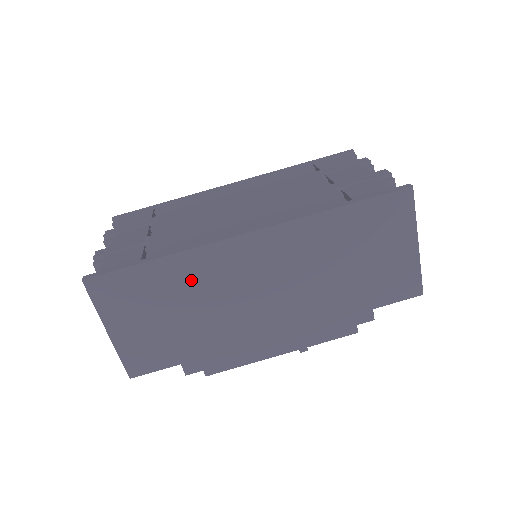
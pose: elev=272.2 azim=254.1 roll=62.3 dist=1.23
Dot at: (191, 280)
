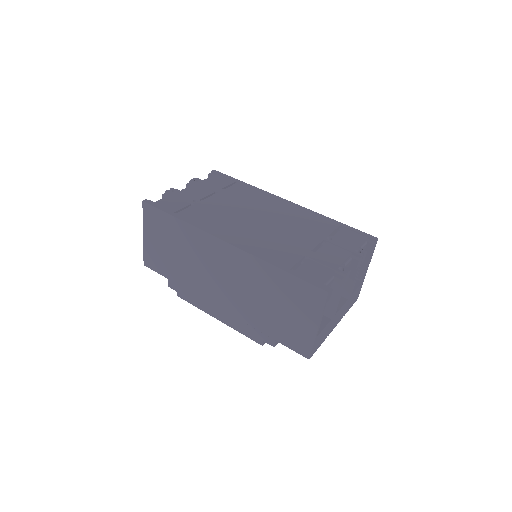
Dot at: (189, 242)
